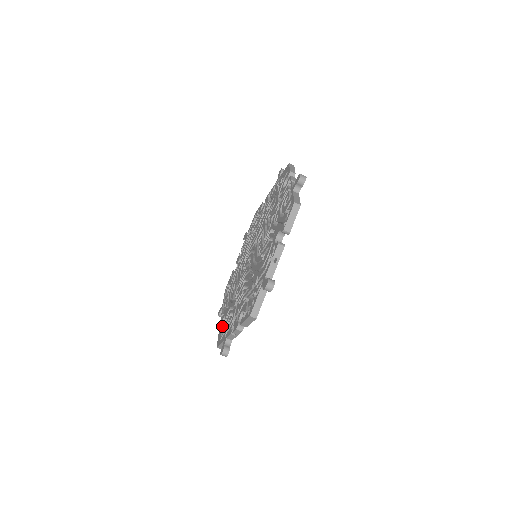
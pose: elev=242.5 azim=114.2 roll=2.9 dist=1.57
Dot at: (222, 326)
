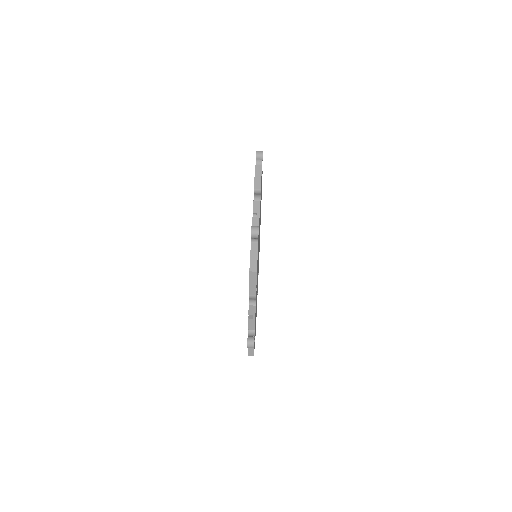
Dot at: occluded
